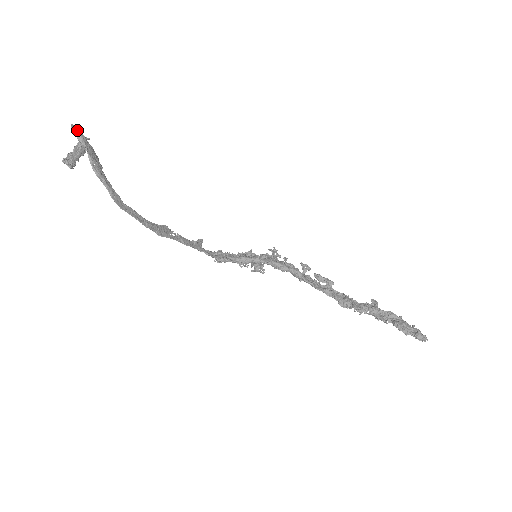
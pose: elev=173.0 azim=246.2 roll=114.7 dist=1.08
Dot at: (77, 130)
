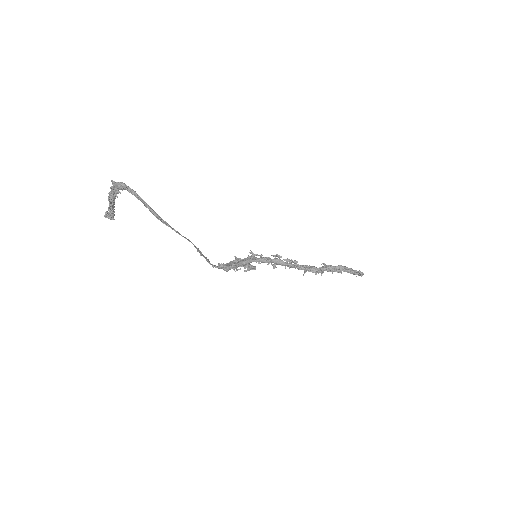
Dot at: (124, 183)
